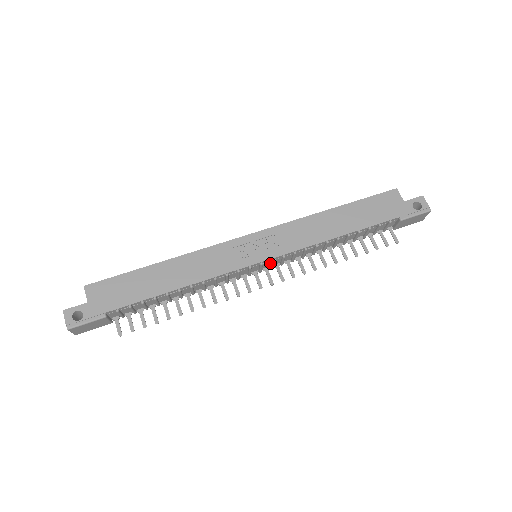
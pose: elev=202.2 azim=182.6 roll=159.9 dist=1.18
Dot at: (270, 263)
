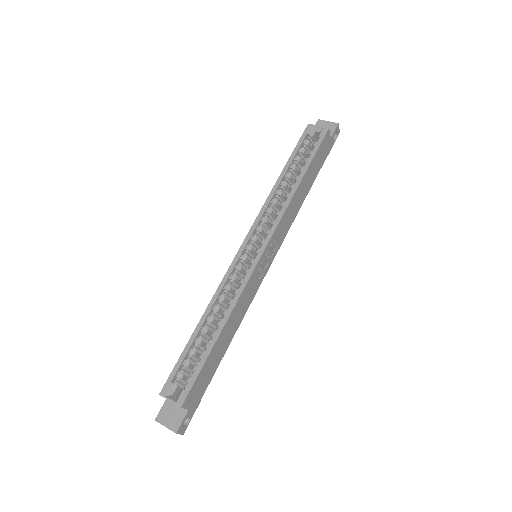
Dot at: occluded
